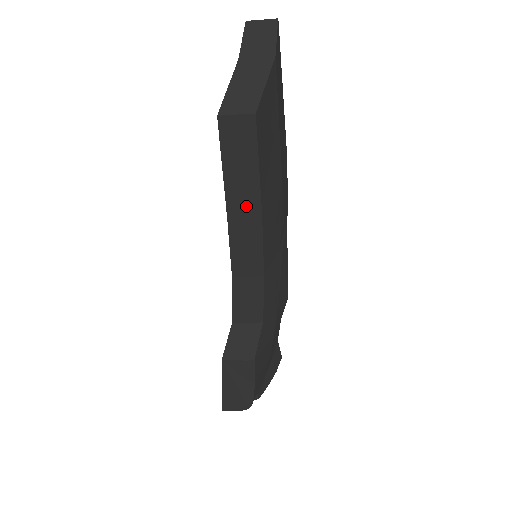
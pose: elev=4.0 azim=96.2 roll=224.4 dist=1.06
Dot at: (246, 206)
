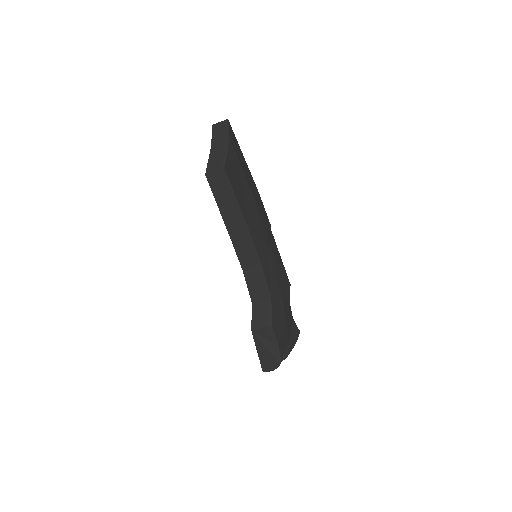
Dot at: (236, 222)
